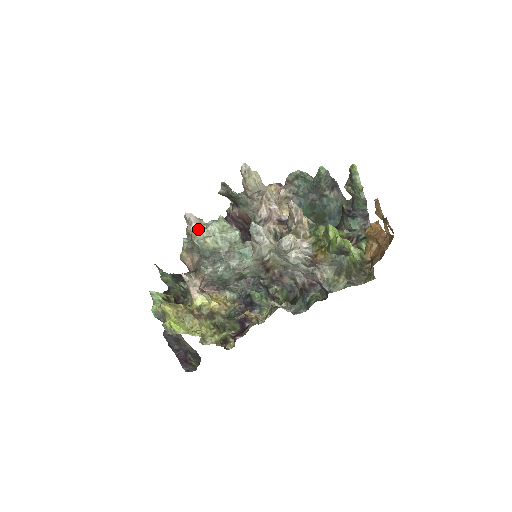
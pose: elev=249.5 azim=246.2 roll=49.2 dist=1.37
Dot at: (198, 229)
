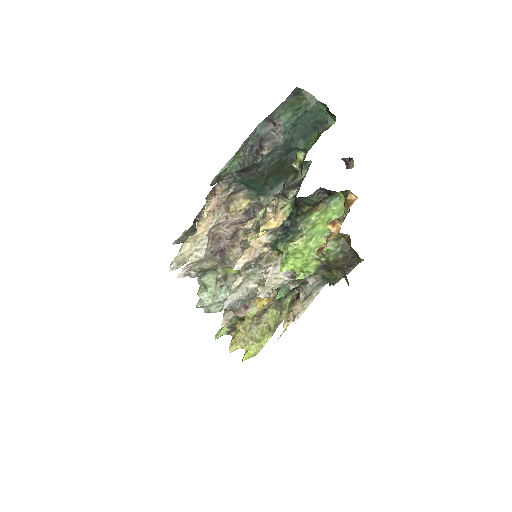
Dot at: (197, 307)
